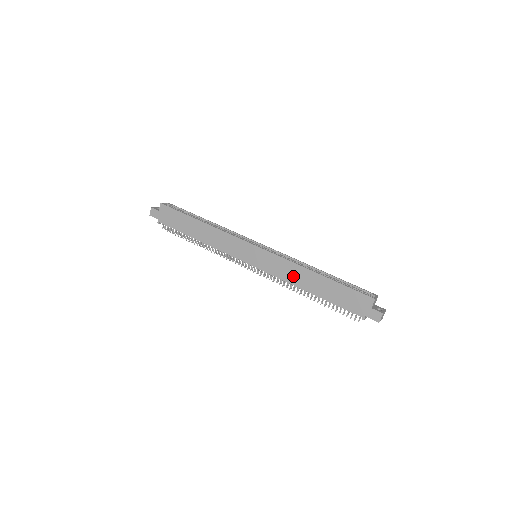
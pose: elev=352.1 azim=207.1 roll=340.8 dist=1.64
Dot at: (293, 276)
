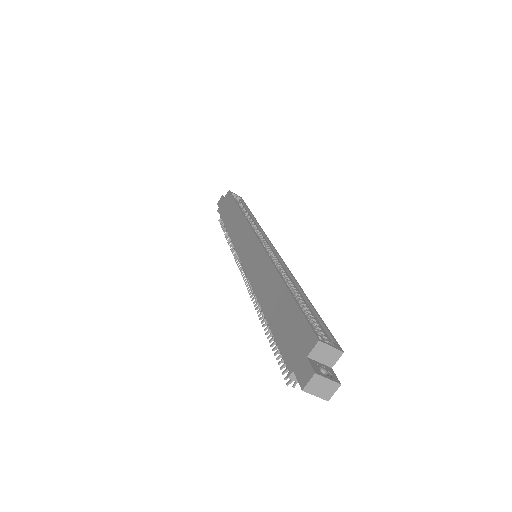
Dot at: (262, 282)
